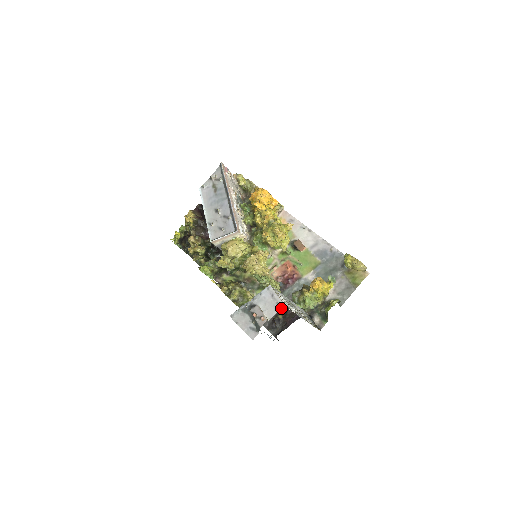
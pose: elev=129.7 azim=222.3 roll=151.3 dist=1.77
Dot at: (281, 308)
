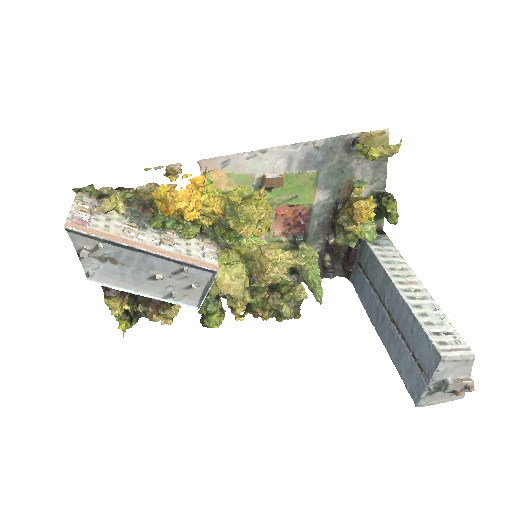
Dot at: (320, 251)
